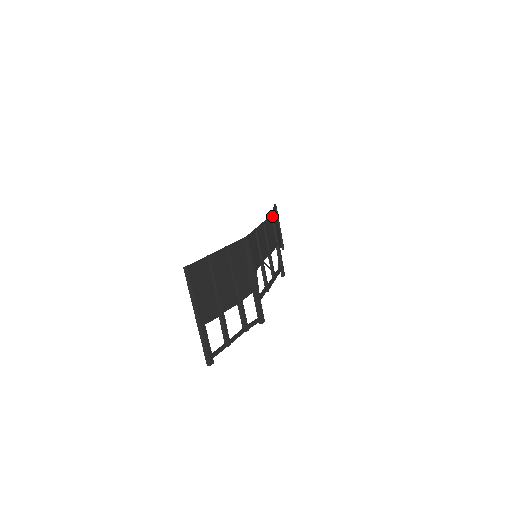
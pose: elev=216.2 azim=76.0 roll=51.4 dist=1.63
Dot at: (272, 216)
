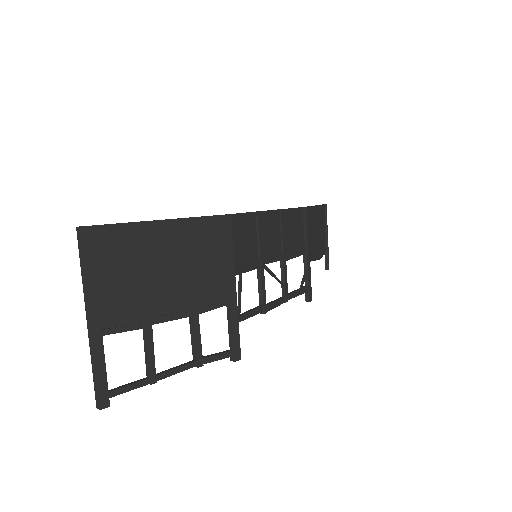
Dot at: (303, 208)
